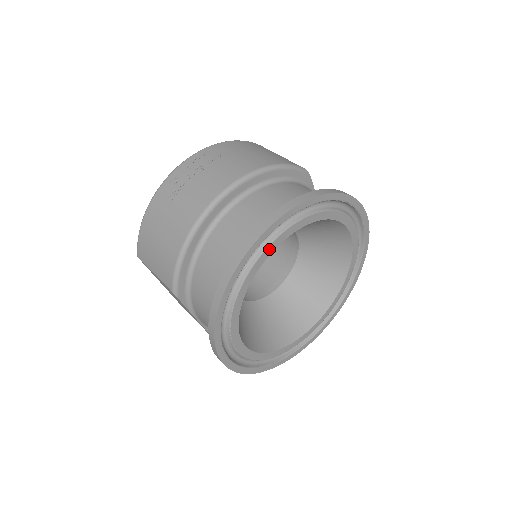
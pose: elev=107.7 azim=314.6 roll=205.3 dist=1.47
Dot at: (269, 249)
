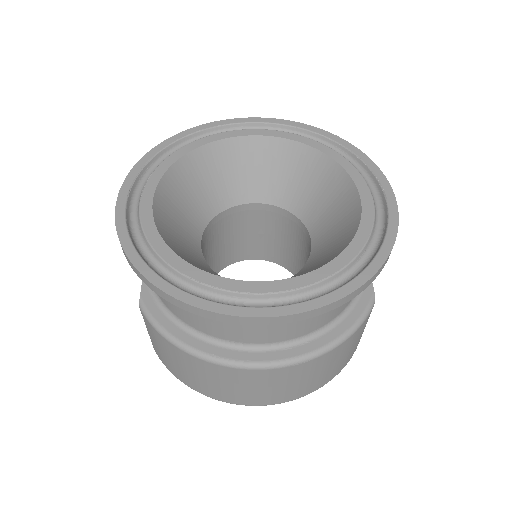
Dot at: (241, 132)
